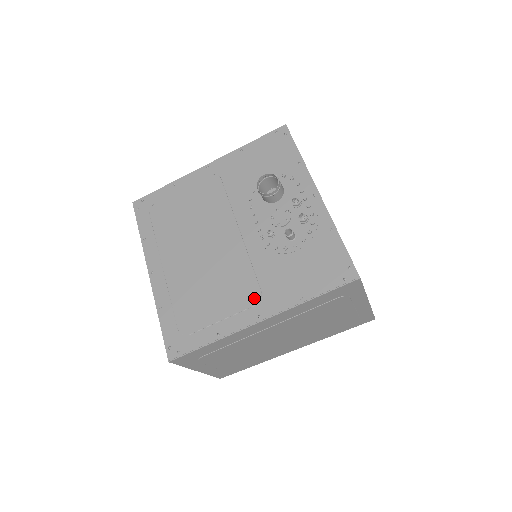
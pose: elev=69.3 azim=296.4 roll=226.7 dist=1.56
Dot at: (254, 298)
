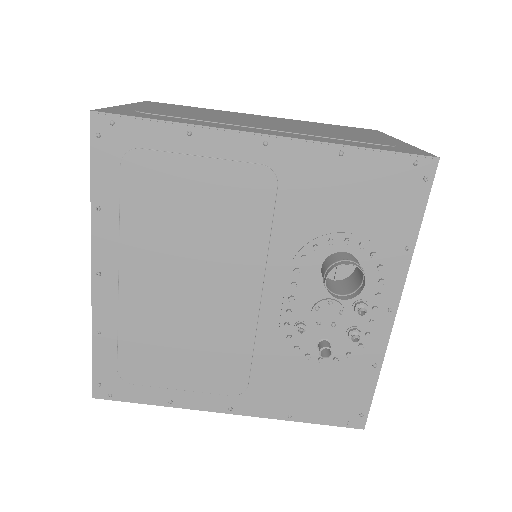
Dot at: (235, 388)
